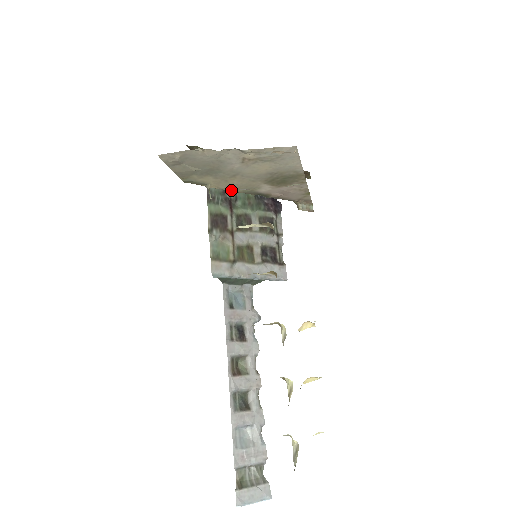
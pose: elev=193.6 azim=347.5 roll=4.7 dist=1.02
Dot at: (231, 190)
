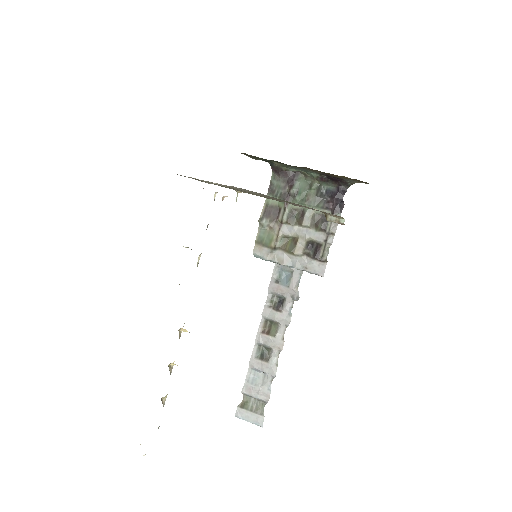
Dot at: occluded
